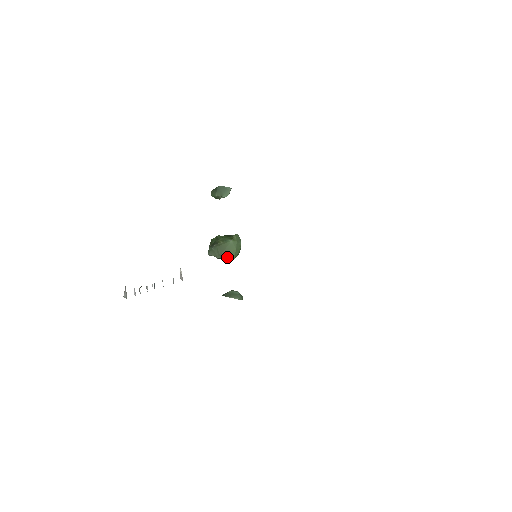
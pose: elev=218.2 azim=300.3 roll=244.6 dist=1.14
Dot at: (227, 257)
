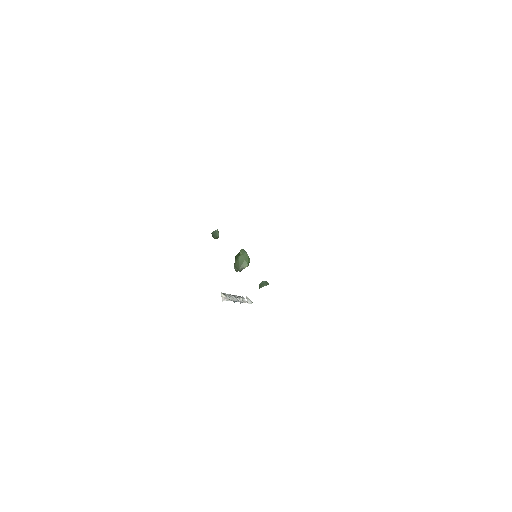
Dot at: (244, 267)
